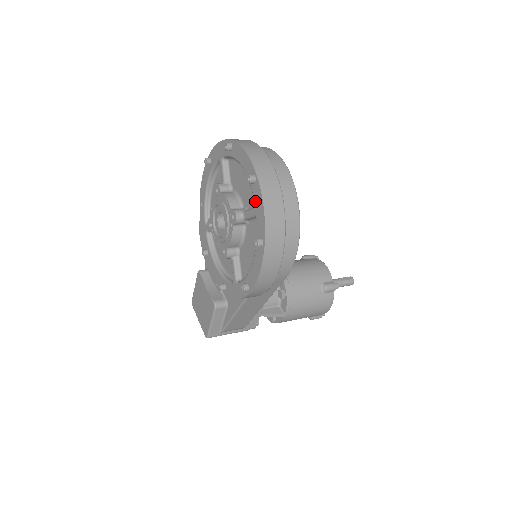
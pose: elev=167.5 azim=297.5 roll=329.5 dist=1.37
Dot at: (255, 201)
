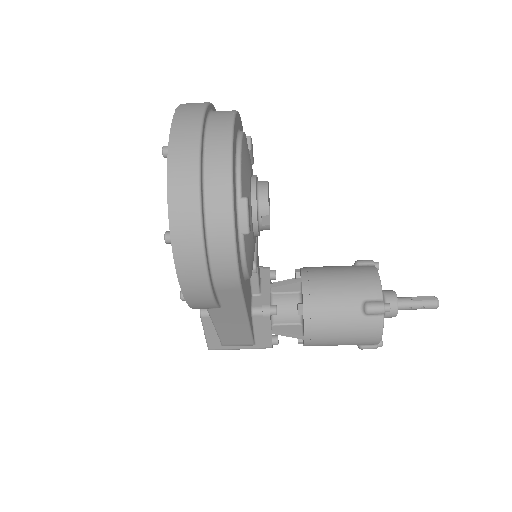
Dot at: occluded
